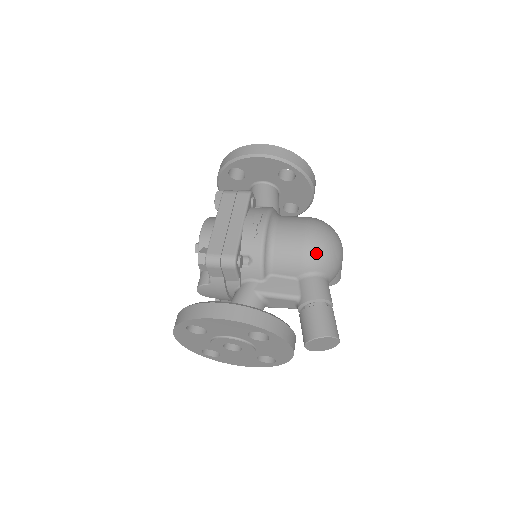
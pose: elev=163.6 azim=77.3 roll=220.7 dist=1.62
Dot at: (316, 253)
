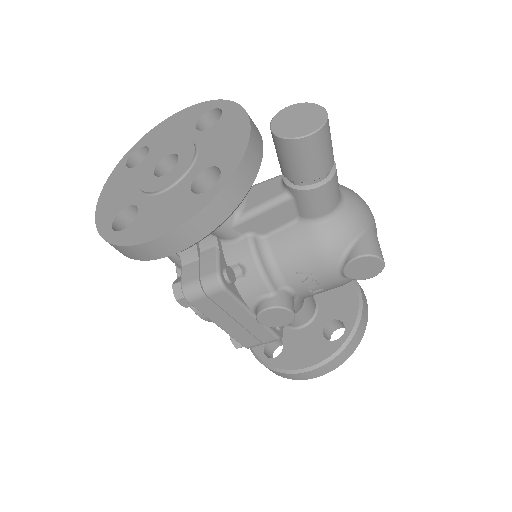
Dot at: occluded
